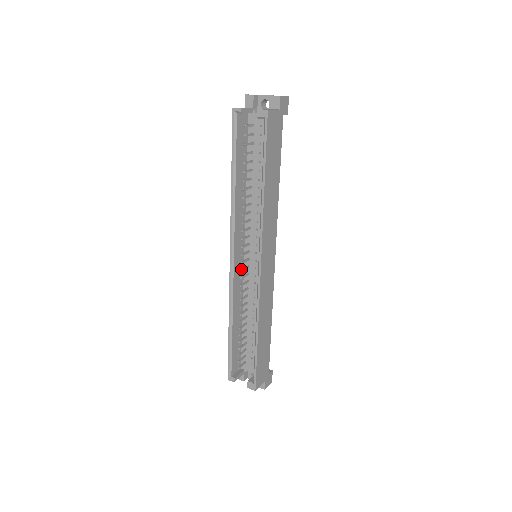
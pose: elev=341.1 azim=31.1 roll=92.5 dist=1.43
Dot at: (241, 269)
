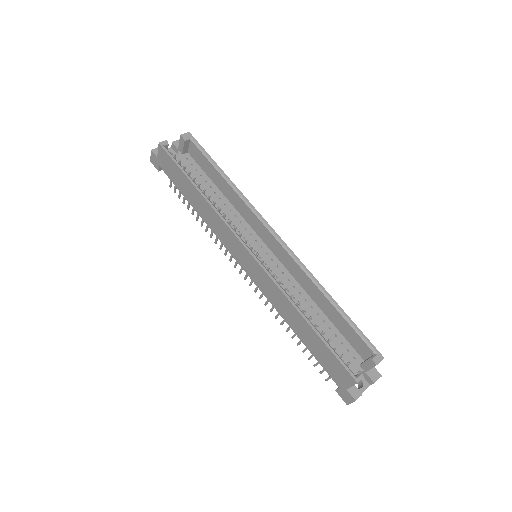
Dot at: (262, 260)
